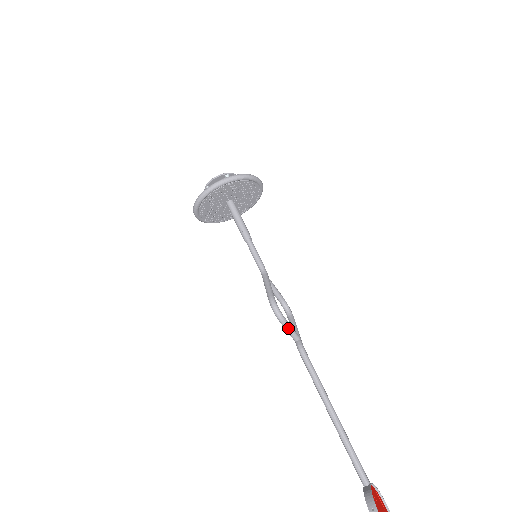
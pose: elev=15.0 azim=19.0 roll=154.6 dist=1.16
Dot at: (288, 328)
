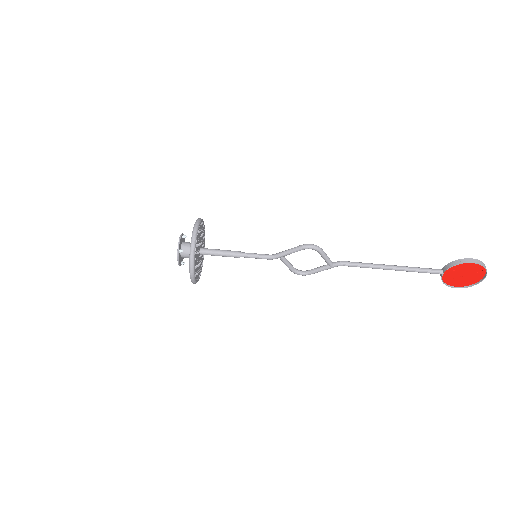
Dot at: (326, 254)
